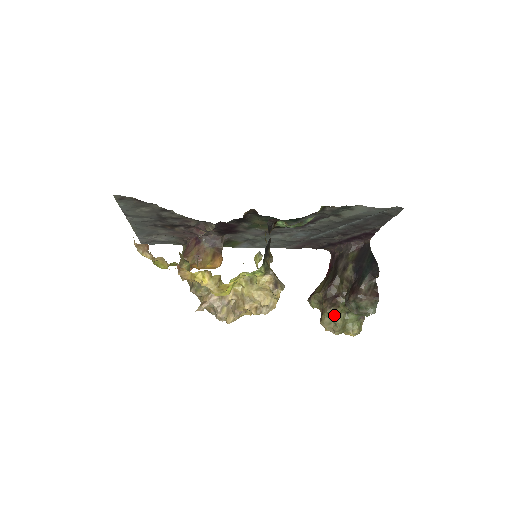
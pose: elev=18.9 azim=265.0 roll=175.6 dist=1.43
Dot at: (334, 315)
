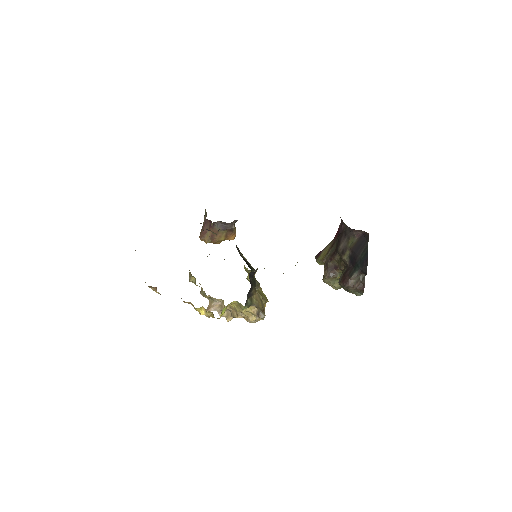
Dot at: (332, 282)
